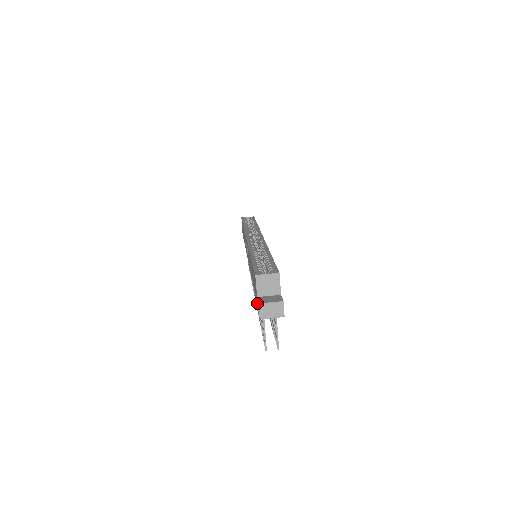
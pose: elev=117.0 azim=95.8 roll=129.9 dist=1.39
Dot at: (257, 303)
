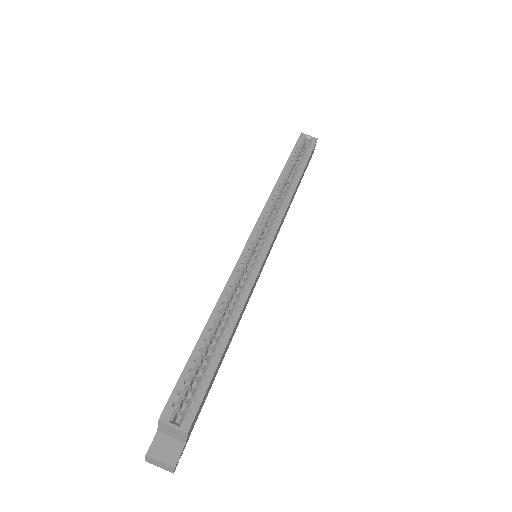
Dot at: (158, 431)
